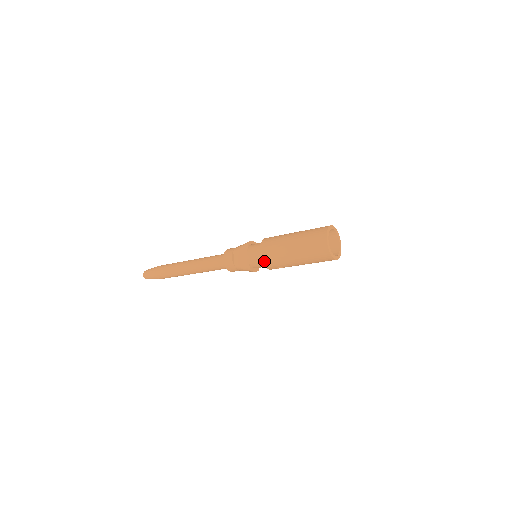
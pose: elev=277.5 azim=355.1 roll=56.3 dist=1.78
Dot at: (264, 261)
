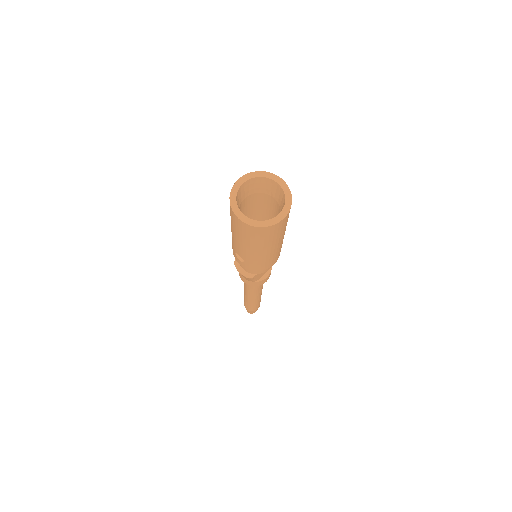
Dot at: occluded
